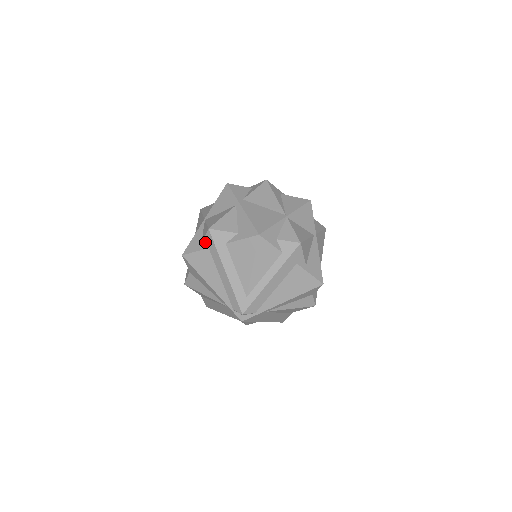
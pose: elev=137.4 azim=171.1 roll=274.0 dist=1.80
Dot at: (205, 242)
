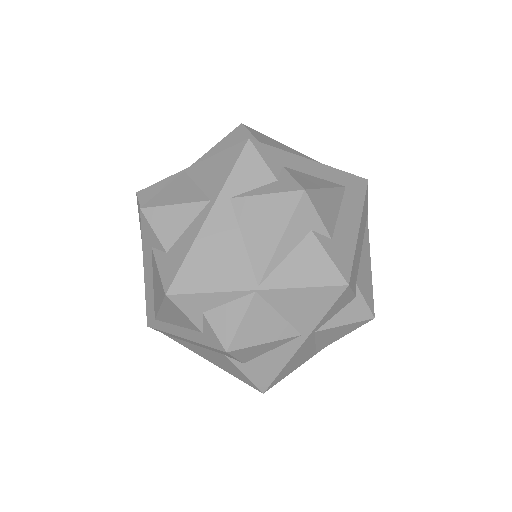
Dot at: occluded
